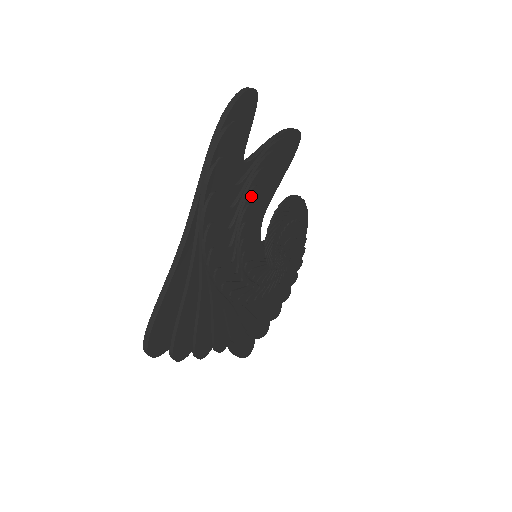
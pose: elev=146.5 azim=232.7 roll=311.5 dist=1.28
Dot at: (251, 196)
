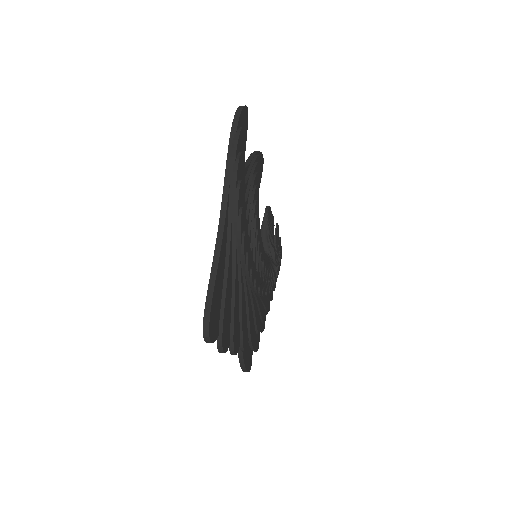
Dot at: (255, 193)
